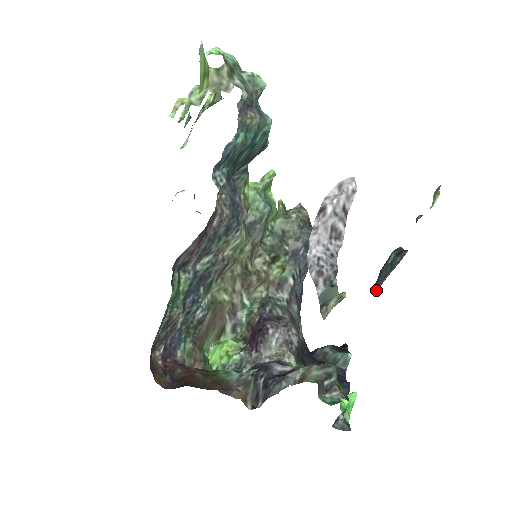
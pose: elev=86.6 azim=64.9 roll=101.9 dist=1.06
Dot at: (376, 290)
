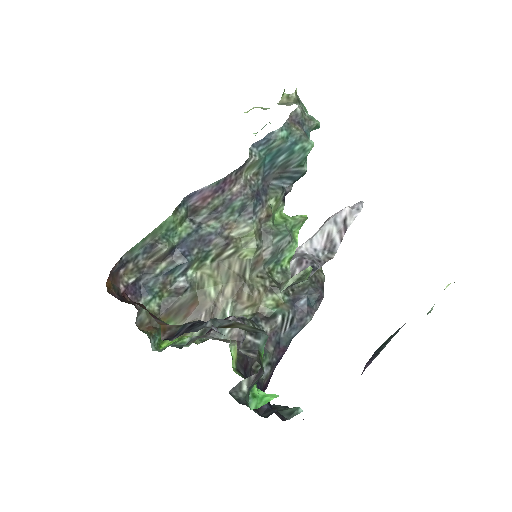
Dot at: occluded
